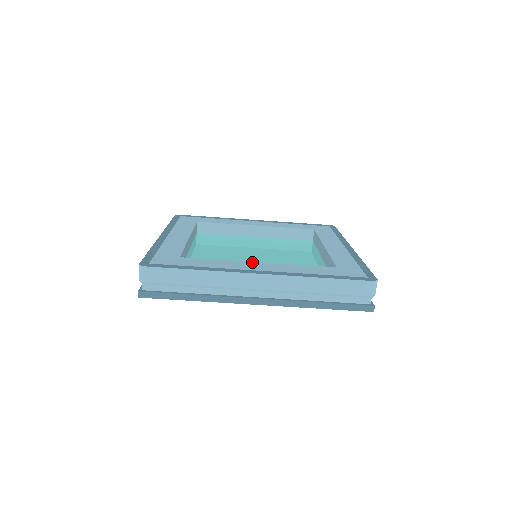
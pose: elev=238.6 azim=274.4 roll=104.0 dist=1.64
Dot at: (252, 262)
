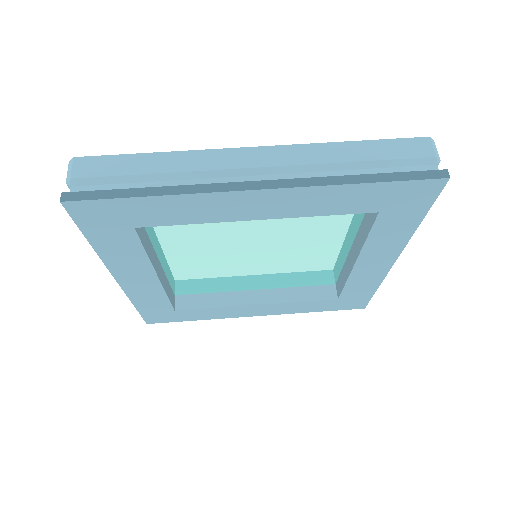
Dot at: occluded
